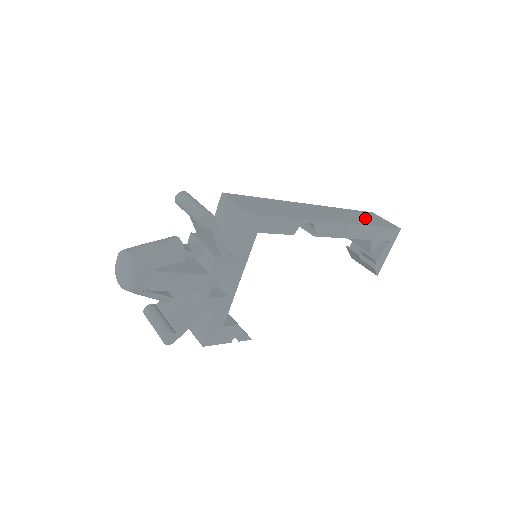
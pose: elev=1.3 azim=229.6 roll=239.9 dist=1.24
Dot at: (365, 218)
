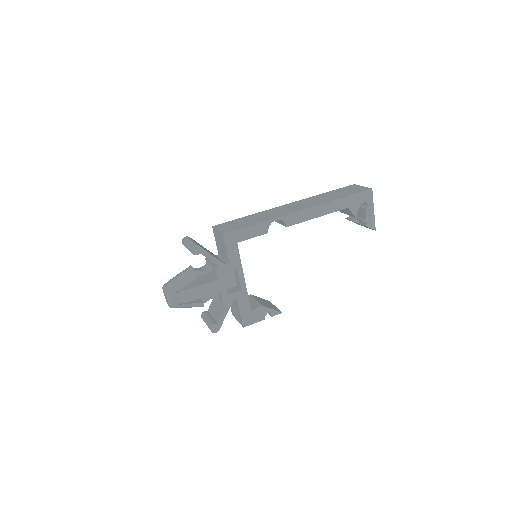
Dot at: (337, 194)
